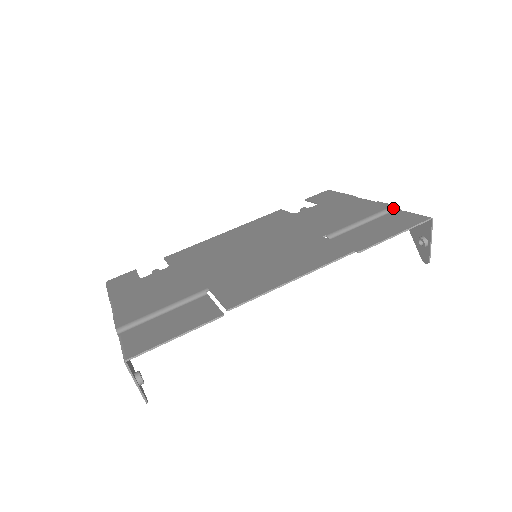
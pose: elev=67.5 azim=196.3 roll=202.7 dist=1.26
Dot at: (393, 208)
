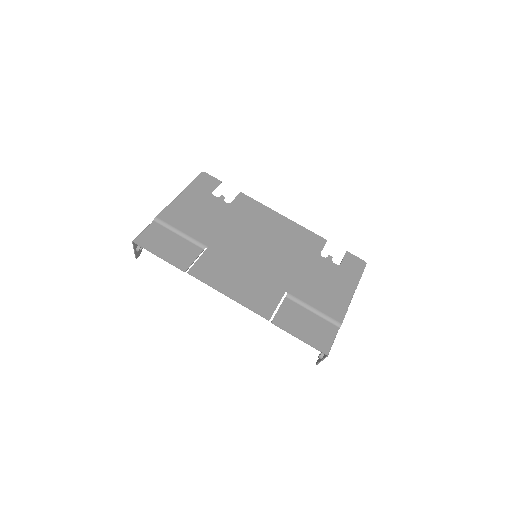
Dot at: (338, 324)
